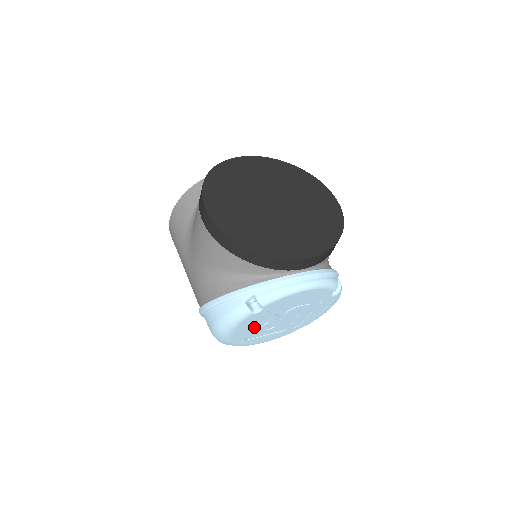
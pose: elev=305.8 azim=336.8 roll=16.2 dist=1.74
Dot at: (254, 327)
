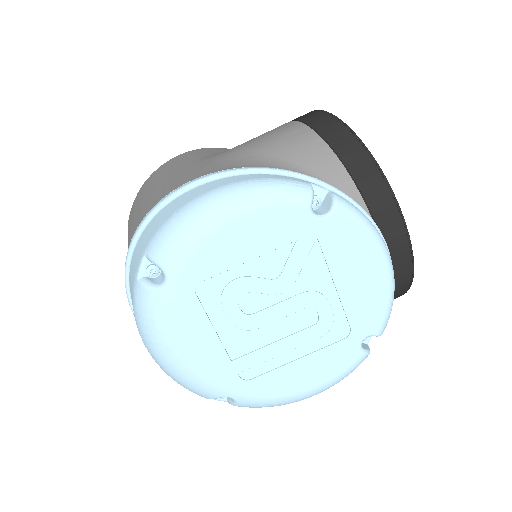
Dot at: (250, 262)
